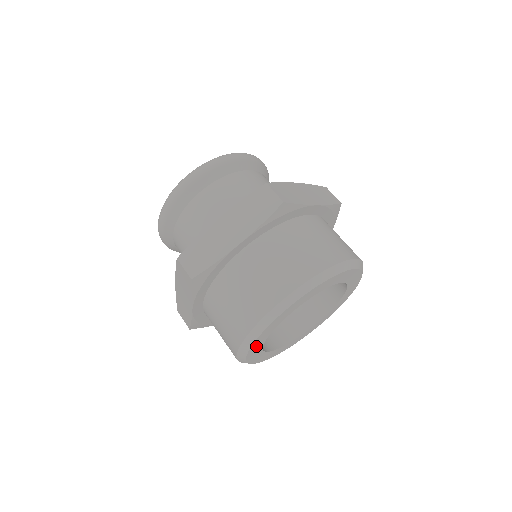
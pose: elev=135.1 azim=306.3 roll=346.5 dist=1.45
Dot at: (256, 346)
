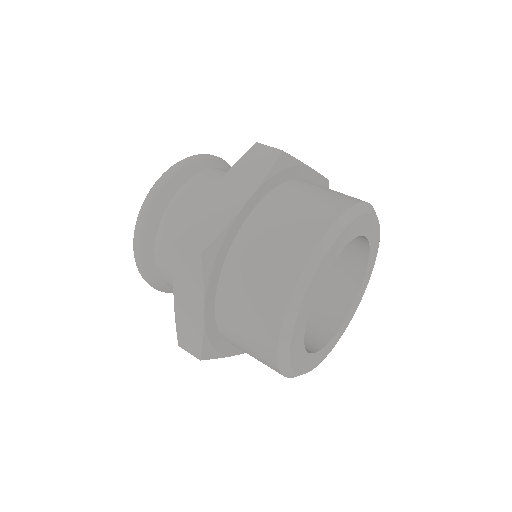
Dot at: (299, 326)
